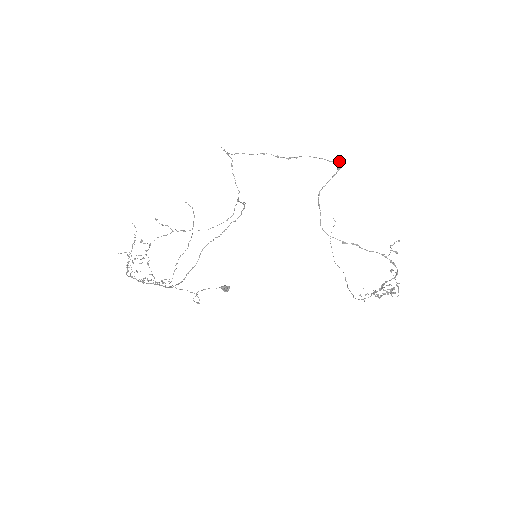
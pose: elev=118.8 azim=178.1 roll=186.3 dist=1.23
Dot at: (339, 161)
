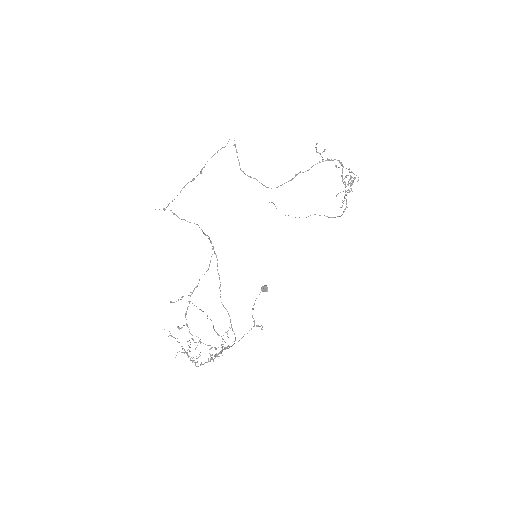
Dot at: occluded
